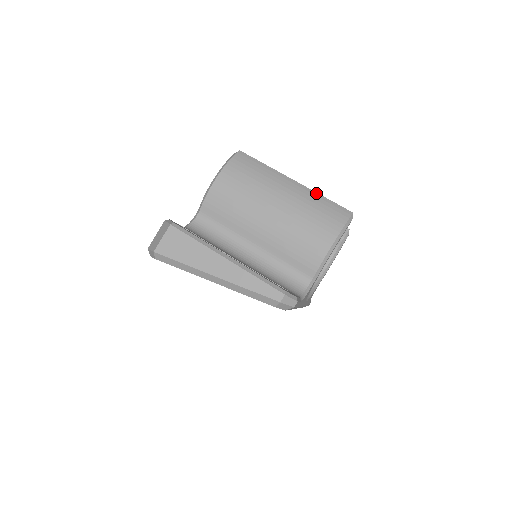
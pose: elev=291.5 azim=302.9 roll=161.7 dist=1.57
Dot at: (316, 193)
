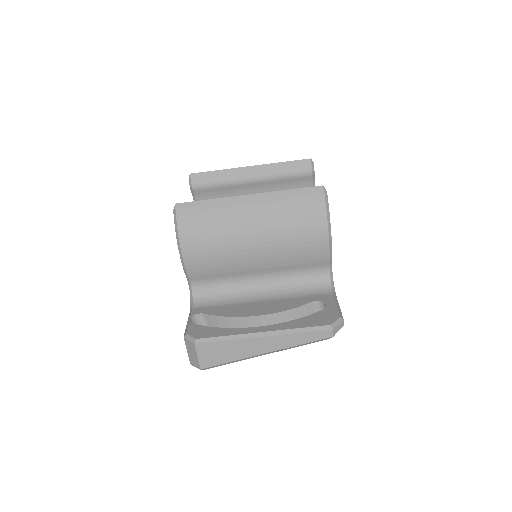
Dot at: (277, 192)
